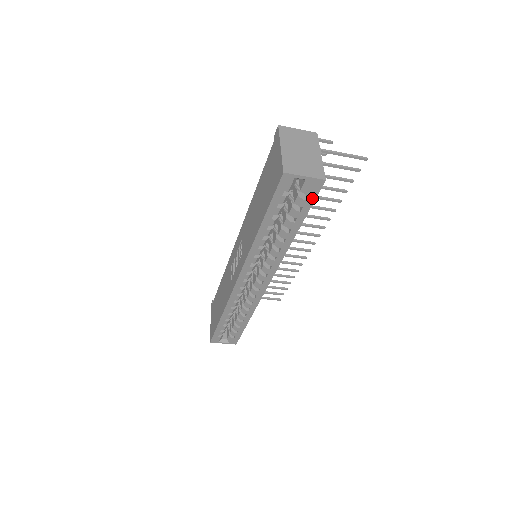
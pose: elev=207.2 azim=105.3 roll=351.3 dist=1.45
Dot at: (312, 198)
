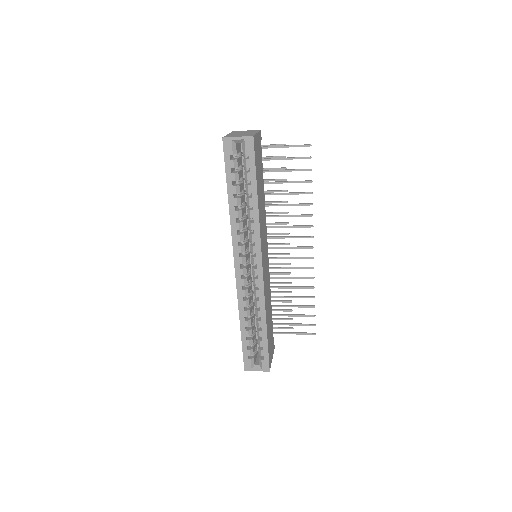
Dot at: (252, 156)
